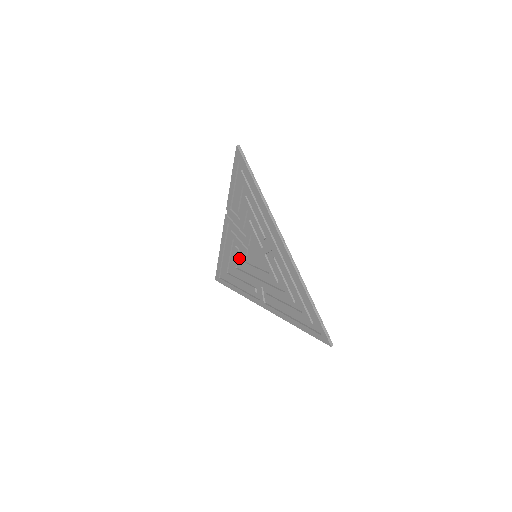
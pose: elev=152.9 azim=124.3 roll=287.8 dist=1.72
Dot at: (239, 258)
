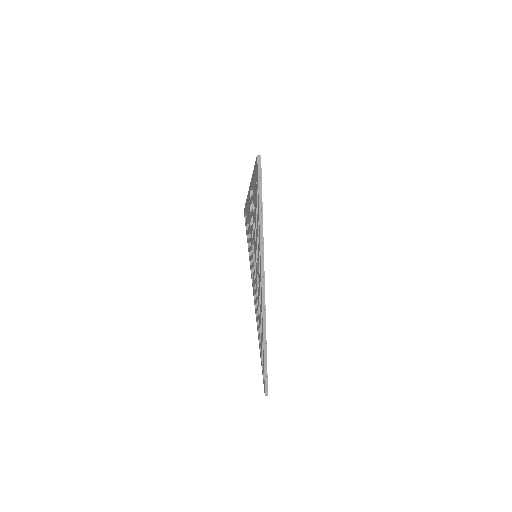
Dot at: occluded
